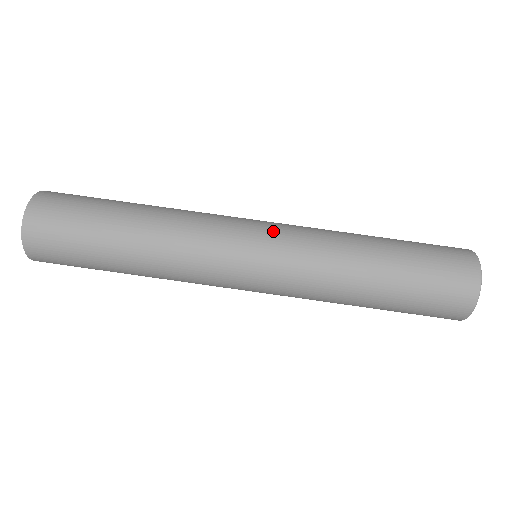
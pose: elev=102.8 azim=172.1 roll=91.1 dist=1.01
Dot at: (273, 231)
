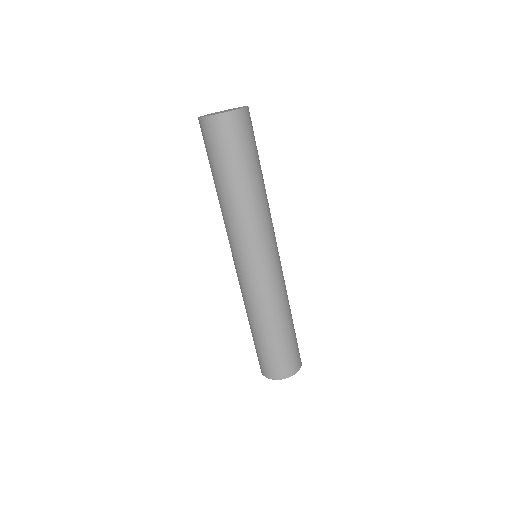
Dot at: (276, 265)
